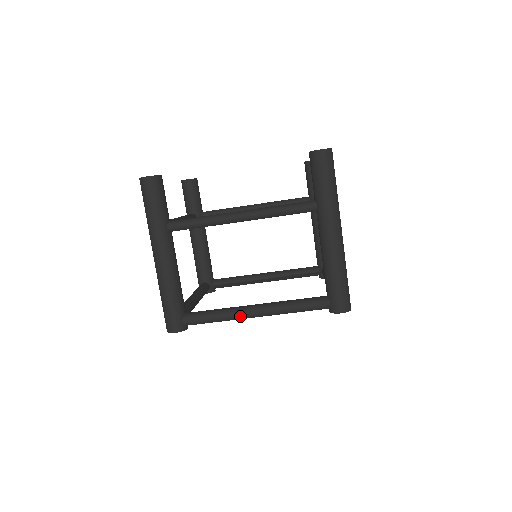
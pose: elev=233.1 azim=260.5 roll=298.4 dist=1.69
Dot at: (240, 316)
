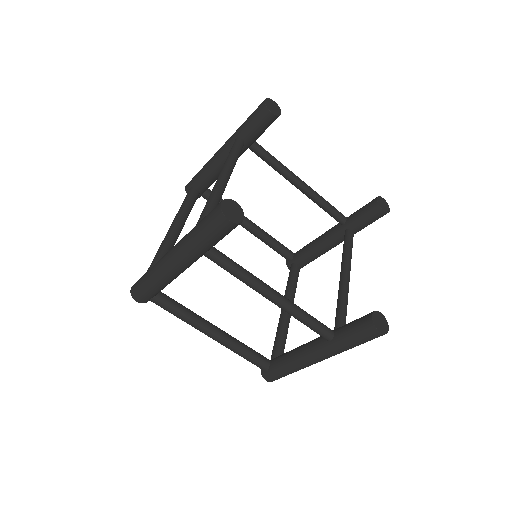
Dot at: occluded
